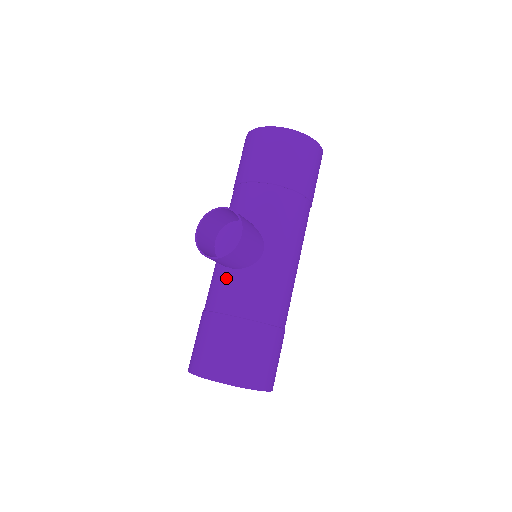
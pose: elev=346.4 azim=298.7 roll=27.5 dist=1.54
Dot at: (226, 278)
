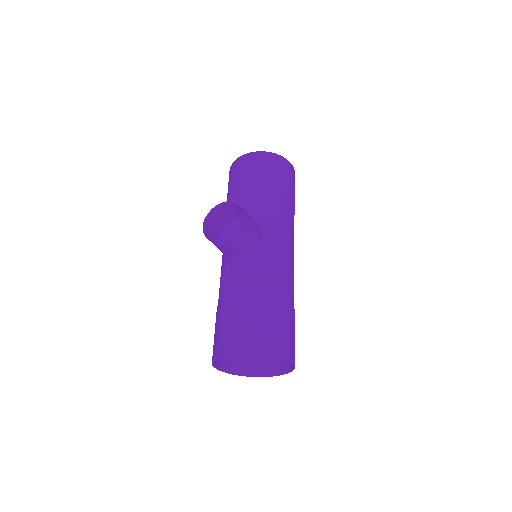
Dot at: (234, 268)
